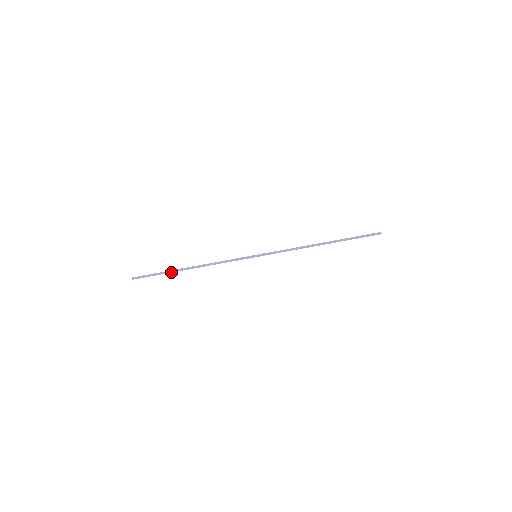
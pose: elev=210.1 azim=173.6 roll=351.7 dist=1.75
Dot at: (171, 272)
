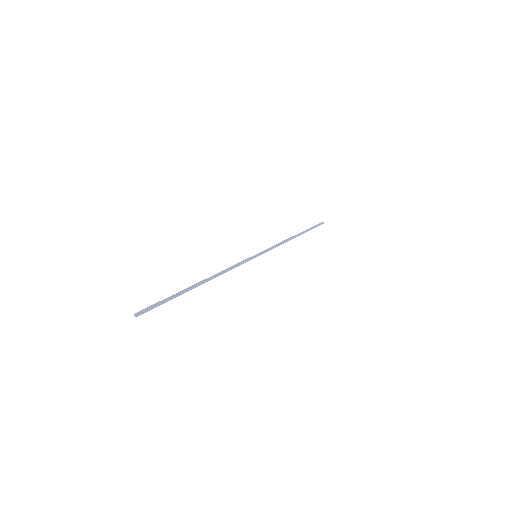
Dot at: (183, 293)
